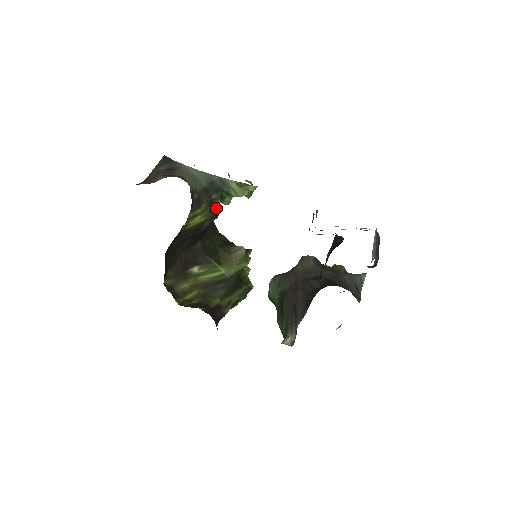
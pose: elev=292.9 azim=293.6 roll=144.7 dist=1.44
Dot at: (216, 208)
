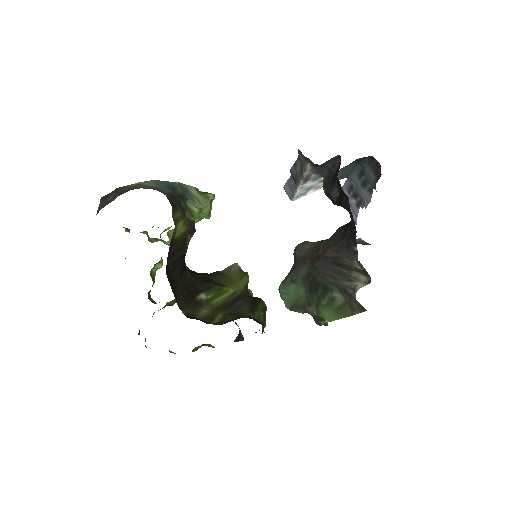
Dot at: (189, 219)
